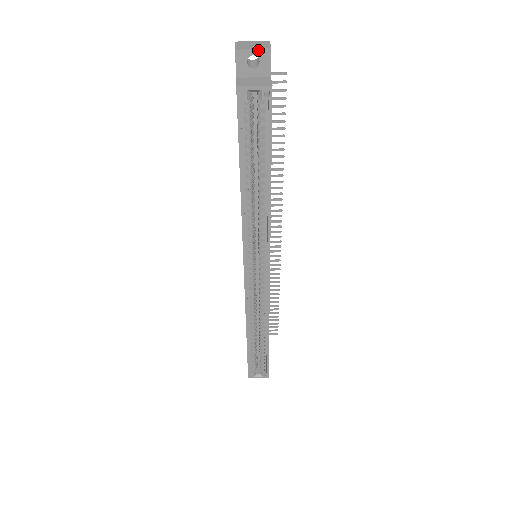
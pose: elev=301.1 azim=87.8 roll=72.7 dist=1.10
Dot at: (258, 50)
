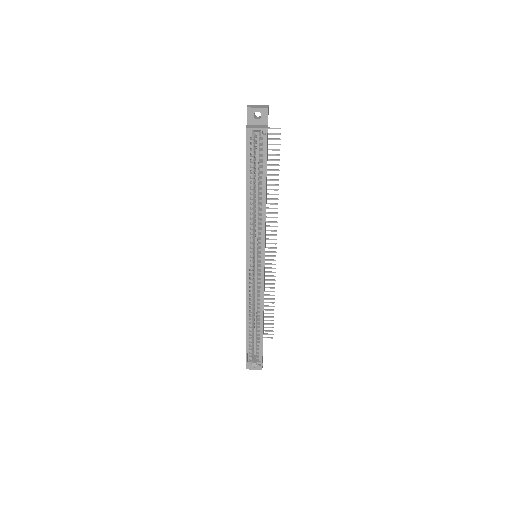
Dot at: (260, 109)
